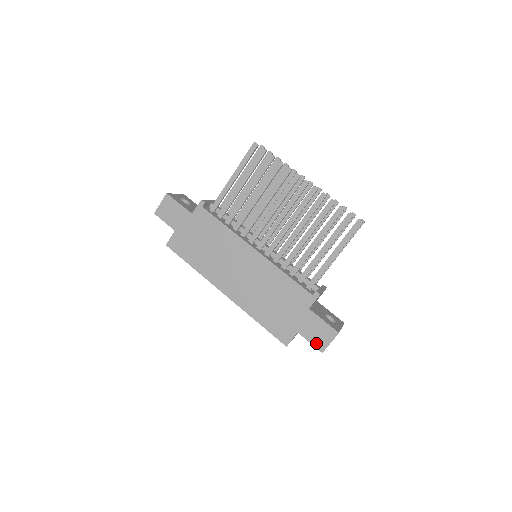
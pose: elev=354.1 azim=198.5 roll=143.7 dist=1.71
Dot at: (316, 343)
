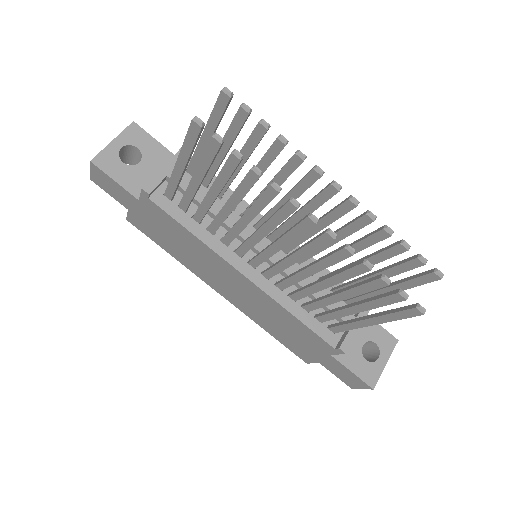
Dot at: (343, 380)
